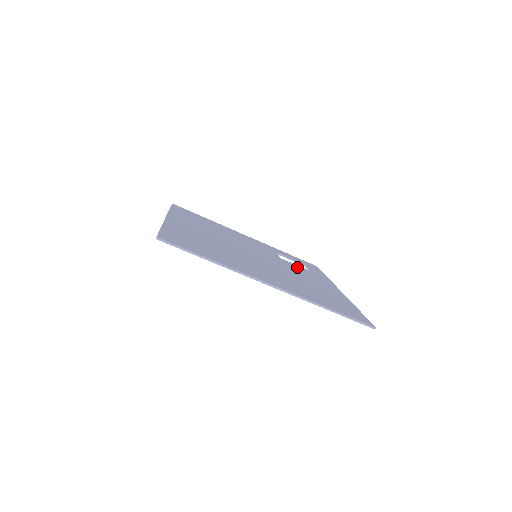
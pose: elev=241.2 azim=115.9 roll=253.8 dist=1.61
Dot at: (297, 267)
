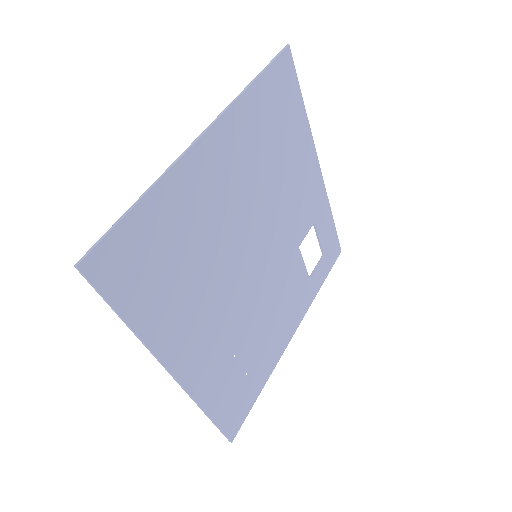
Dot at: (297, 274)
